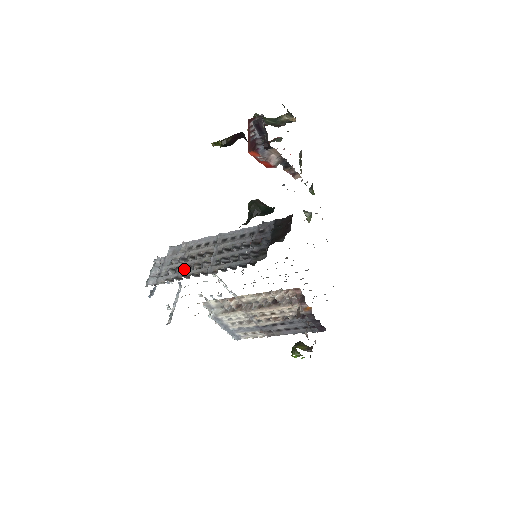
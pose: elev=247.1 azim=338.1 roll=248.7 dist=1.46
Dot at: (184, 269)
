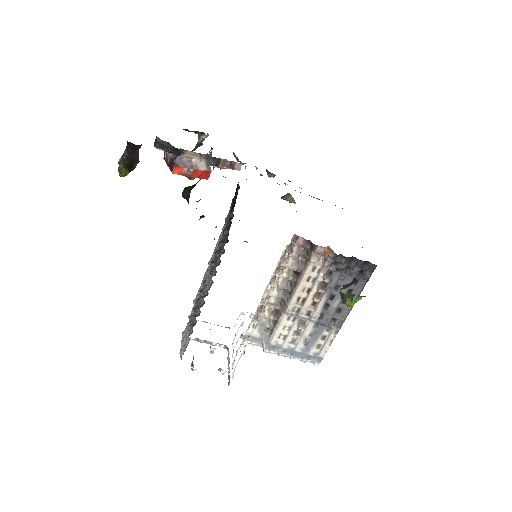
Dot at: (195, 312)
